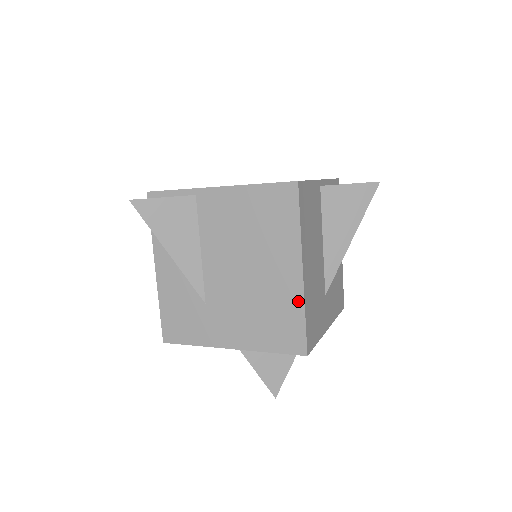
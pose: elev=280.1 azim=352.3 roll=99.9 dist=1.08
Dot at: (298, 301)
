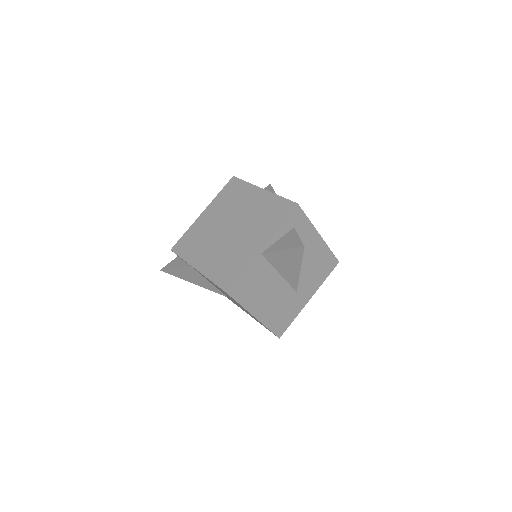
Dot at: (261, 323)
